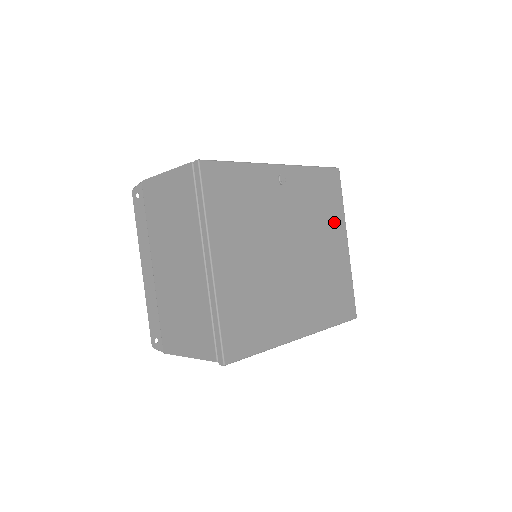
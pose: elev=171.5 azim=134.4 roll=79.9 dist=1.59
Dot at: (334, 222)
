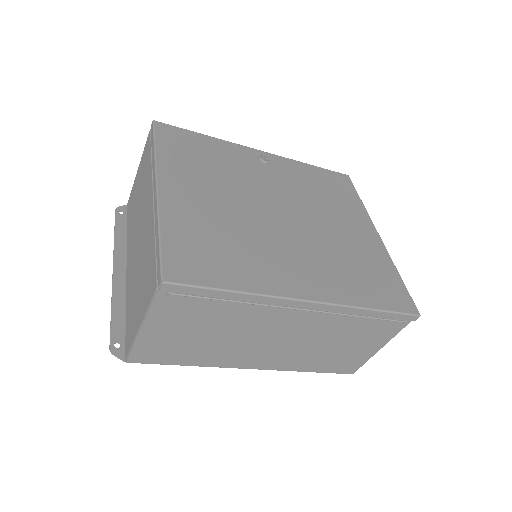
Dot at: (350, 211)
